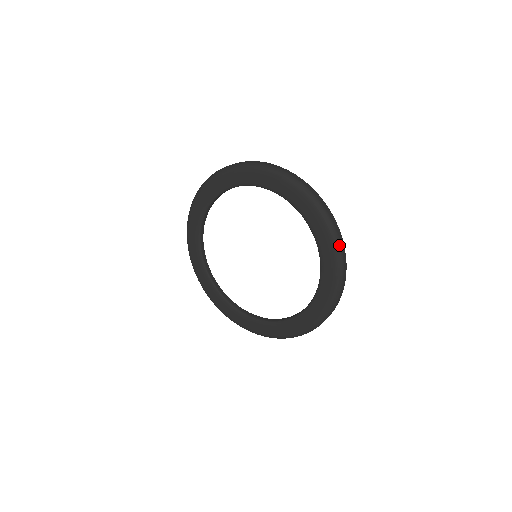
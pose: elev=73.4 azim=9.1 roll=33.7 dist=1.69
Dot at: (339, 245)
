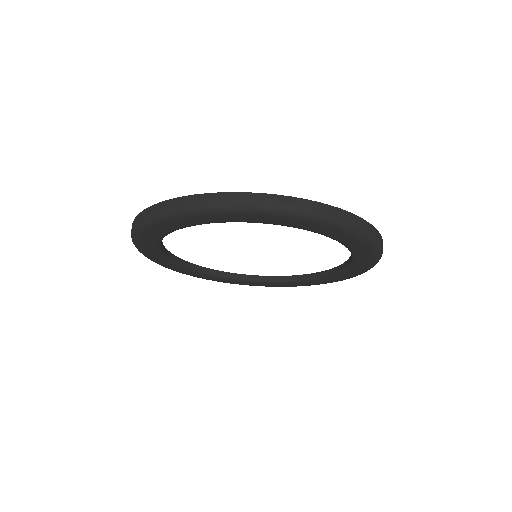
Dot at: (381, 252)
